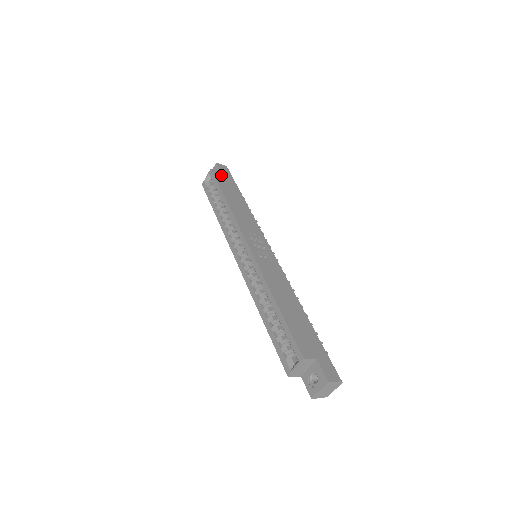
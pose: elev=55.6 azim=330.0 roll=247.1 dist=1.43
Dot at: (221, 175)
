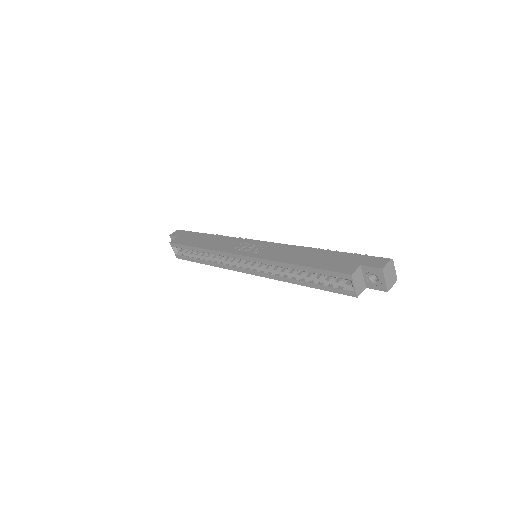
Dot at: (180, 238)
